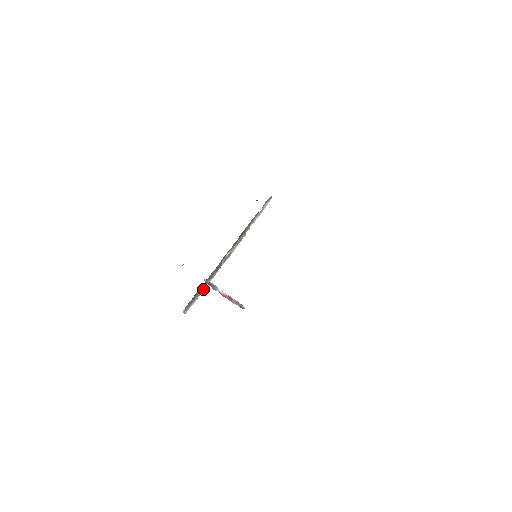
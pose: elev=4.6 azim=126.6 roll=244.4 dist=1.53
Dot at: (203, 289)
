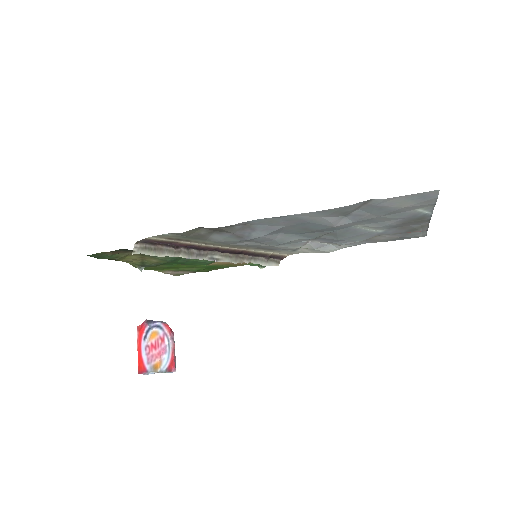
Dot at: (171, 255)
